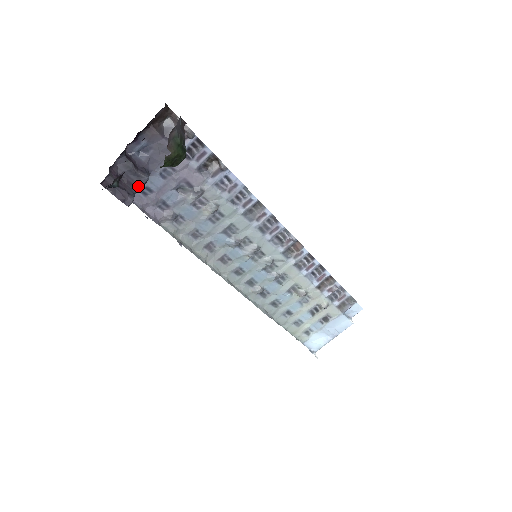
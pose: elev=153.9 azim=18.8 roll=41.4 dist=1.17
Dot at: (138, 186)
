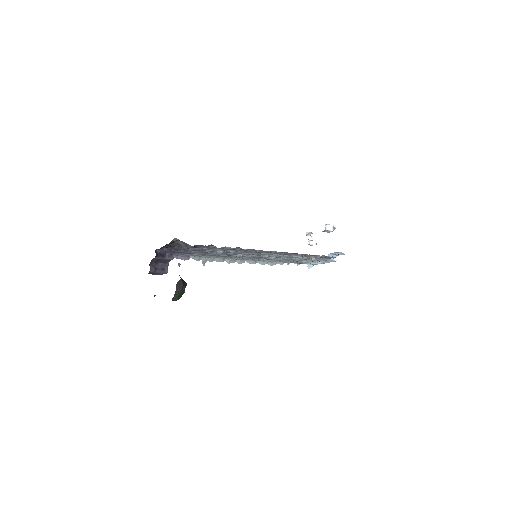
Dot at: (169, 261)
